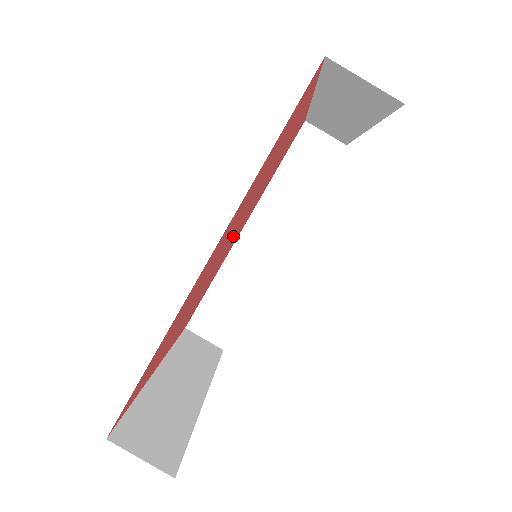
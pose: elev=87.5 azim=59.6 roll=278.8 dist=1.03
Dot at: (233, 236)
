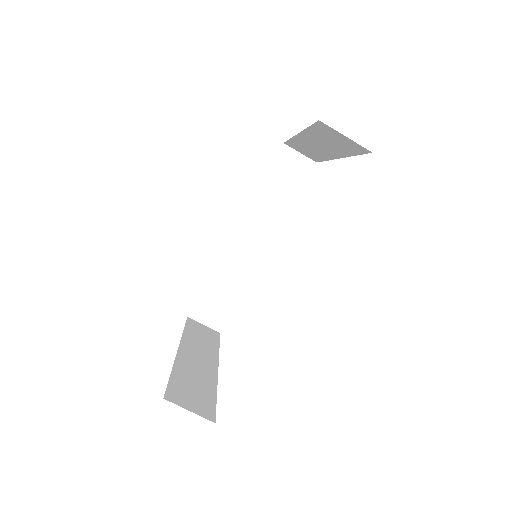
Dot at: occluded
